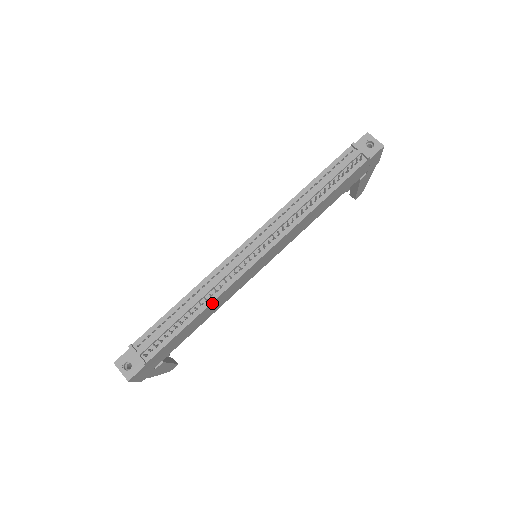
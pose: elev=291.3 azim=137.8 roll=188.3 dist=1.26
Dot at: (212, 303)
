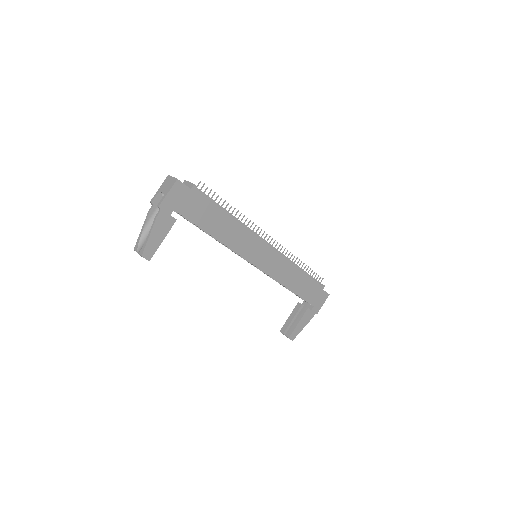
Dot at: (238, 224)
